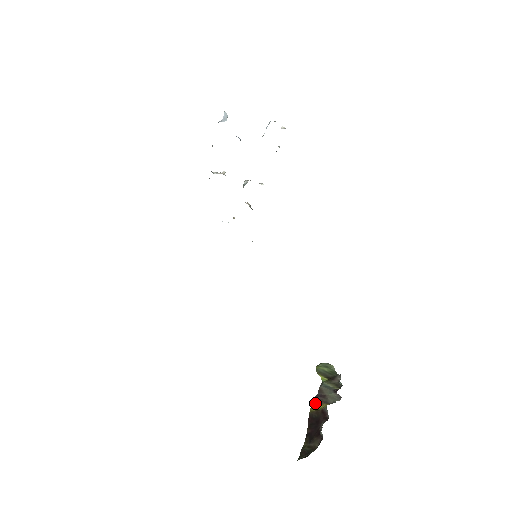
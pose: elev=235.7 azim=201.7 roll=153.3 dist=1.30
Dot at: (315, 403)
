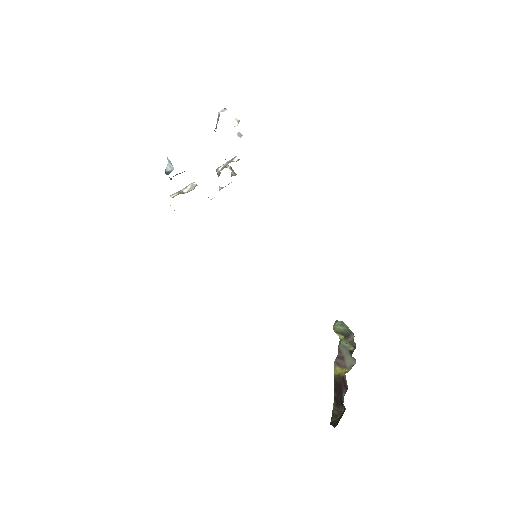
Dot at: (337, 367)
